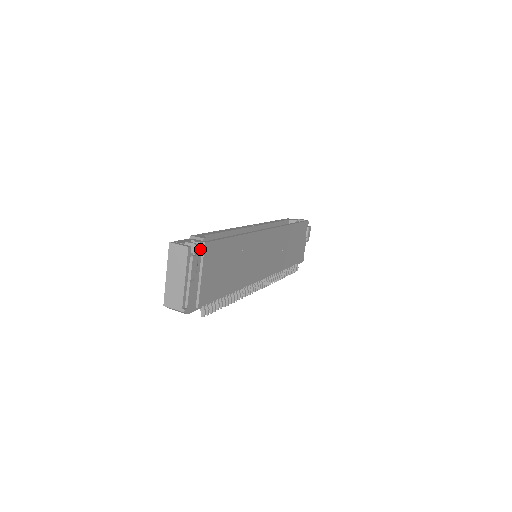
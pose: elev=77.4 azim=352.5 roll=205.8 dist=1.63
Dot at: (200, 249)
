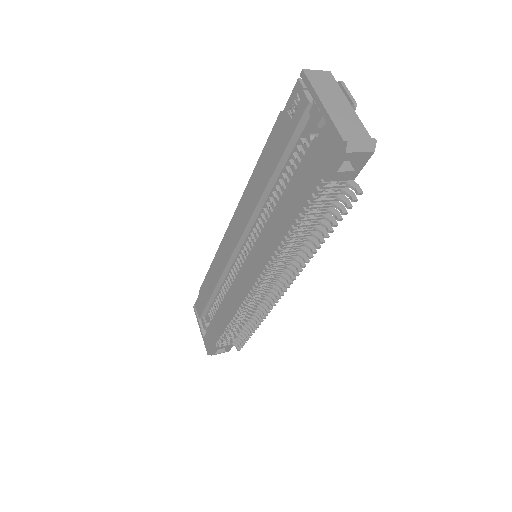
Dot at: occluded
